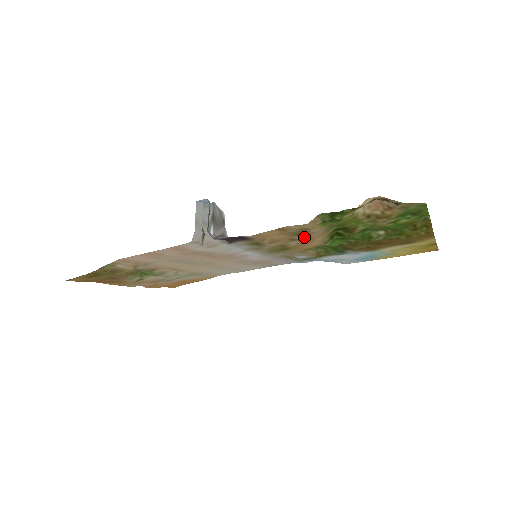
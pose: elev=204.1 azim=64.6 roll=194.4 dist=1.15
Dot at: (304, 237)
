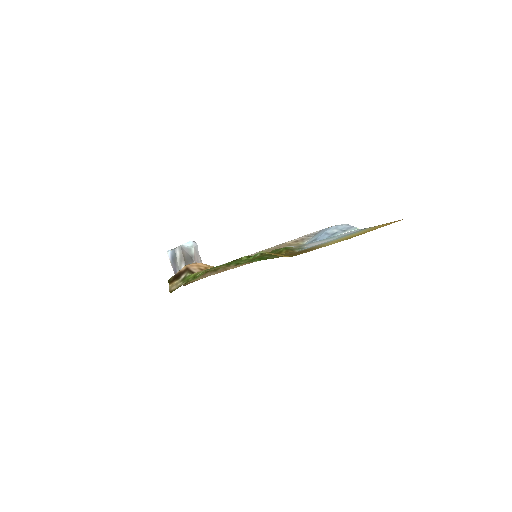
Dot at: occluded
